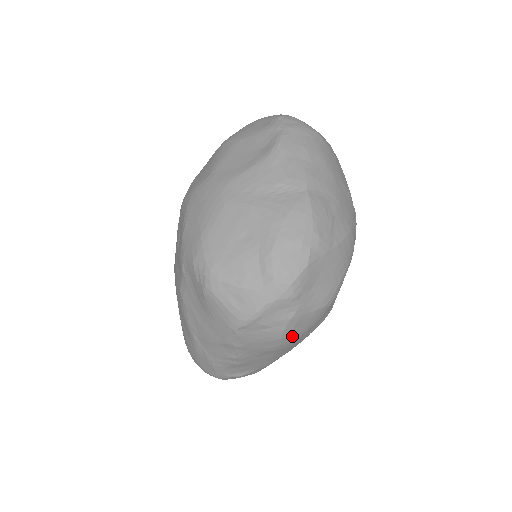
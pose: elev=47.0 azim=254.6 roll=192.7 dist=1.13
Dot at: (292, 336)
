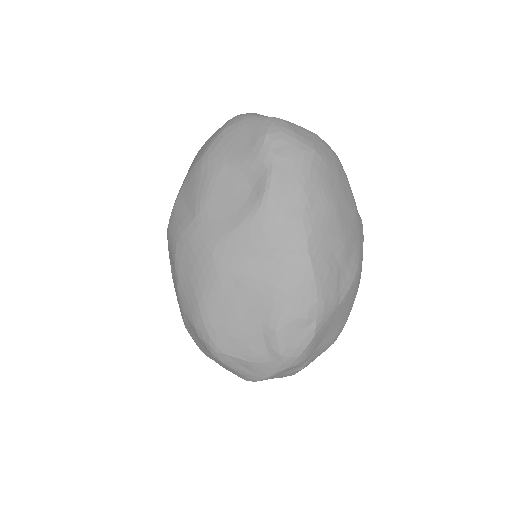
Dot at: occluded
